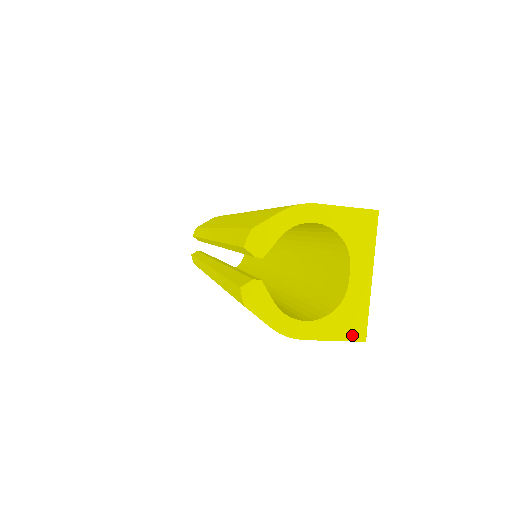
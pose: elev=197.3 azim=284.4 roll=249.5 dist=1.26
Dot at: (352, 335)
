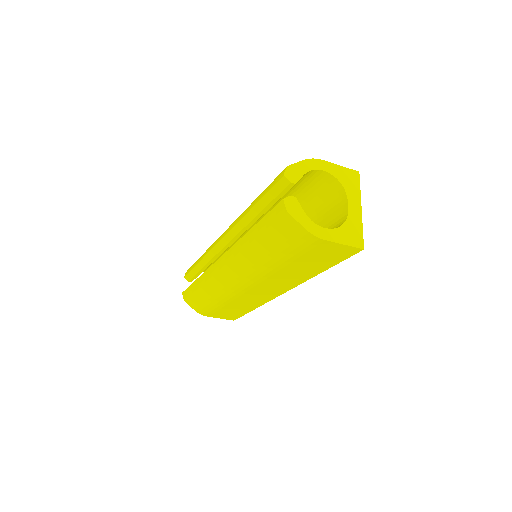
Dot at: (355, 243)
